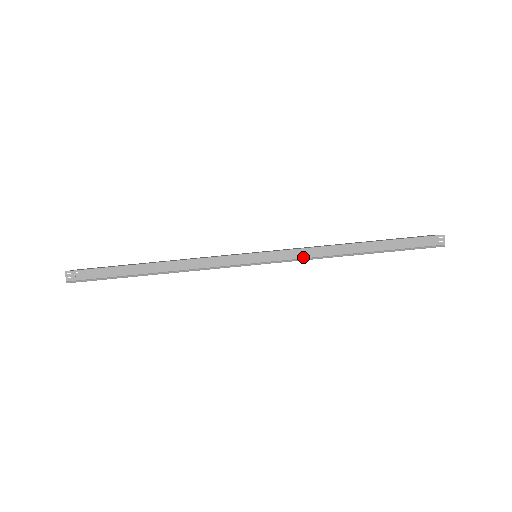
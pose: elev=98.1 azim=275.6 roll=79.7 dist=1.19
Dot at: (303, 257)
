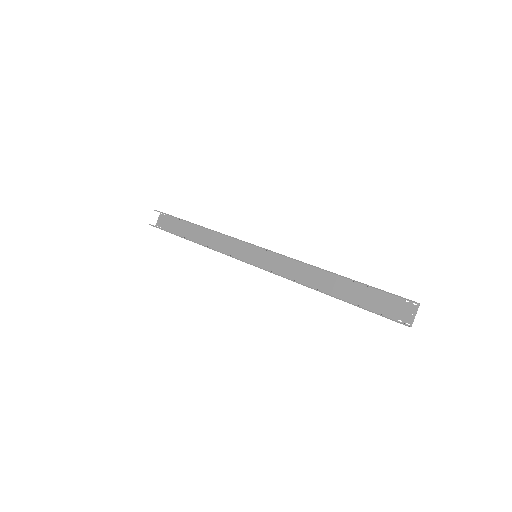
Dot at: (289, 257)
